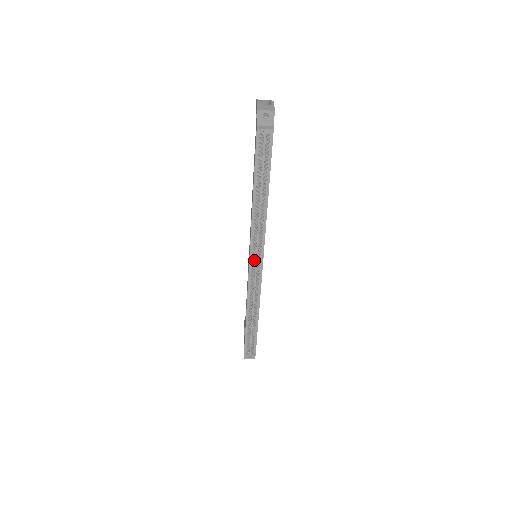
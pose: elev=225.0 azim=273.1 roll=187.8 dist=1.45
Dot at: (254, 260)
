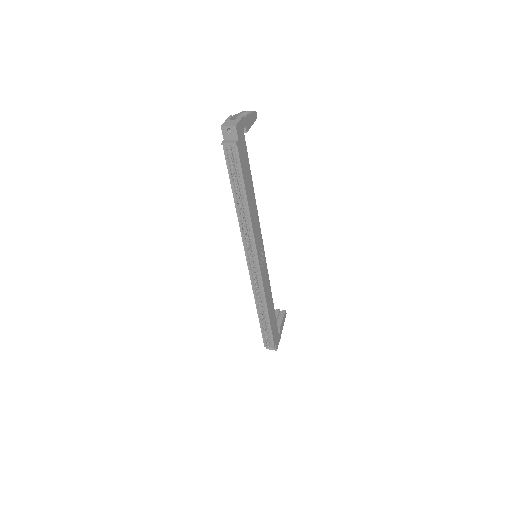
Dot at: (249, 260)
